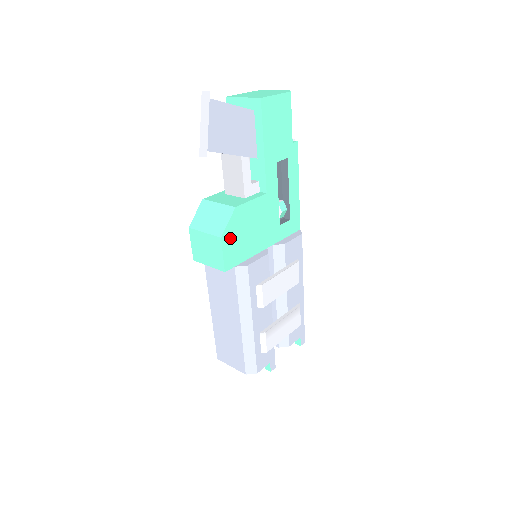
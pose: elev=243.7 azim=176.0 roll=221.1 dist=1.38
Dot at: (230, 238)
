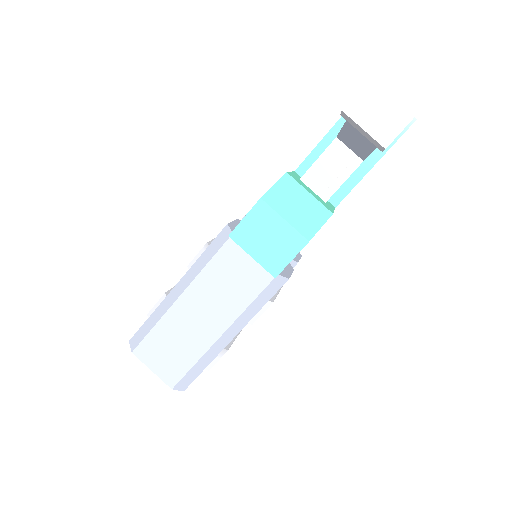
Dot at: occluded
